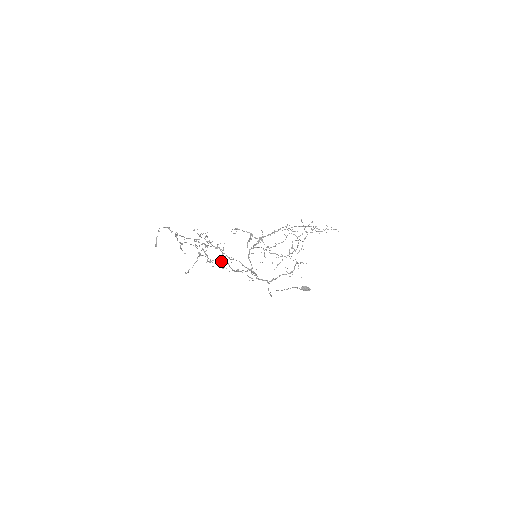
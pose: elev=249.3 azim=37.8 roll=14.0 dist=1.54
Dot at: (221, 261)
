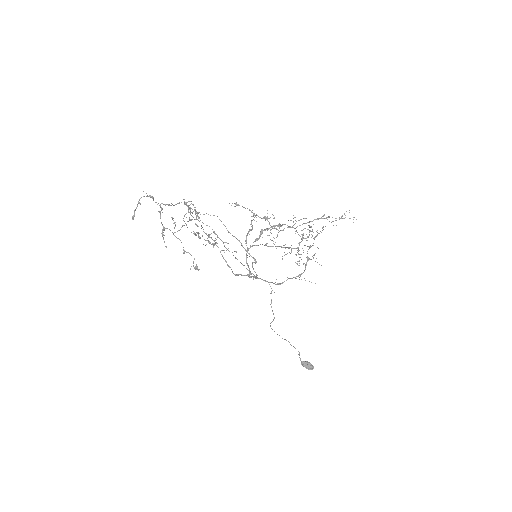
Dot at: (213, 247)
